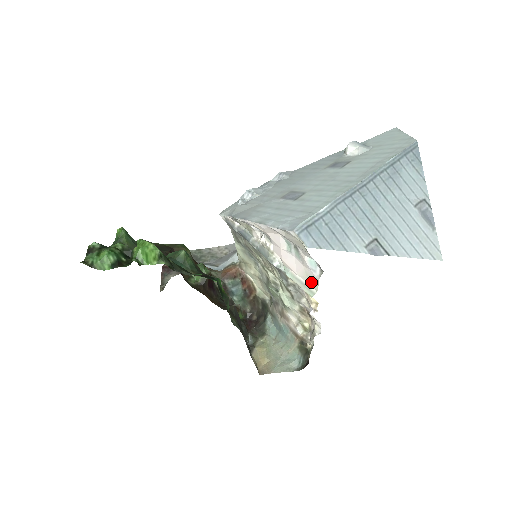
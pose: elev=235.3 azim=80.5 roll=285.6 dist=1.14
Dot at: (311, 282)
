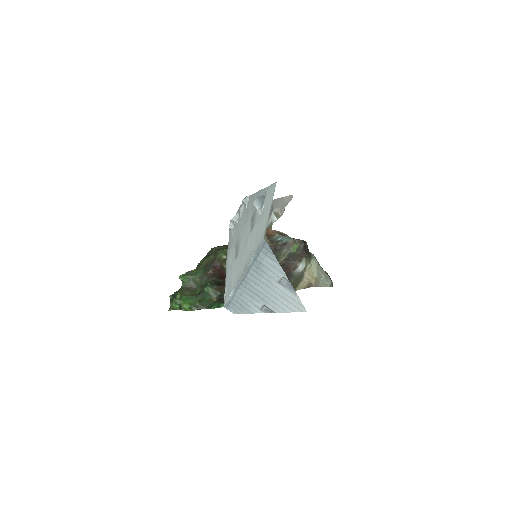
Dot at: occluded
